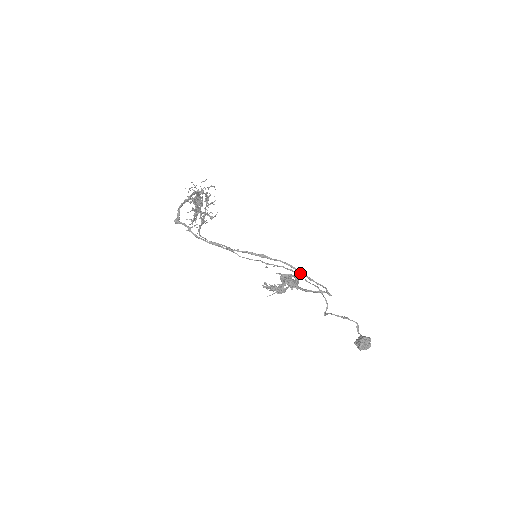
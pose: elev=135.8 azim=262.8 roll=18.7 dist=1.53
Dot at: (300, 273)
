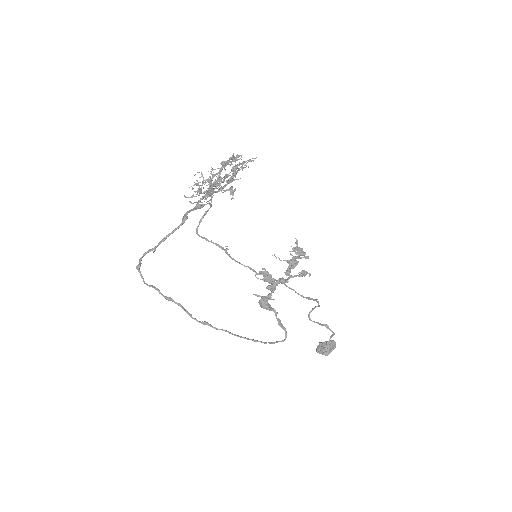
Dot at: (308, 273)
